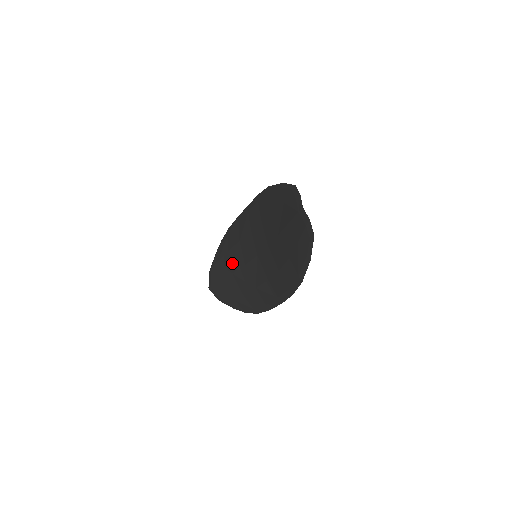
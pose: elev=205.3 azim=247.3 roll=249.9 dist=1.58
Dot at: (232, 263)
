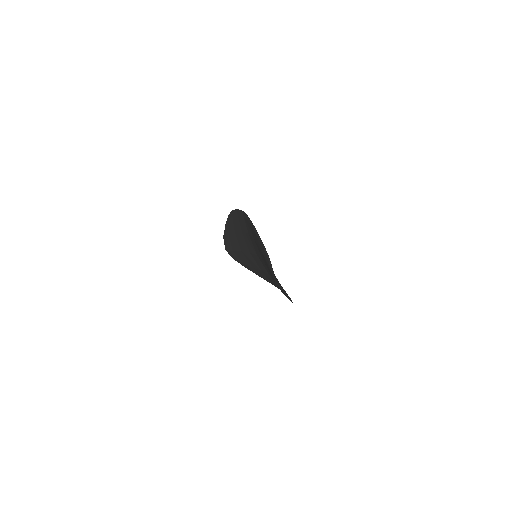
Dot at: (239, 244)
